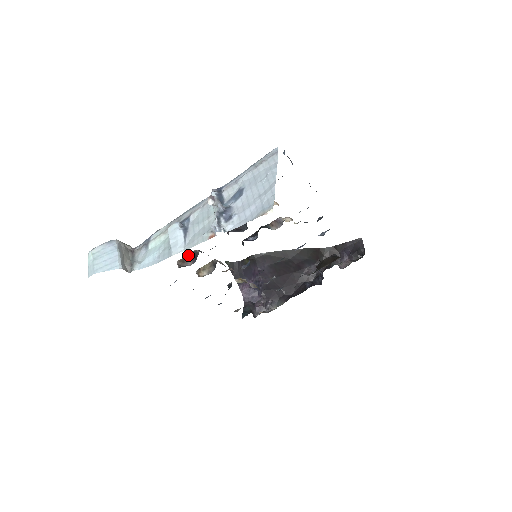
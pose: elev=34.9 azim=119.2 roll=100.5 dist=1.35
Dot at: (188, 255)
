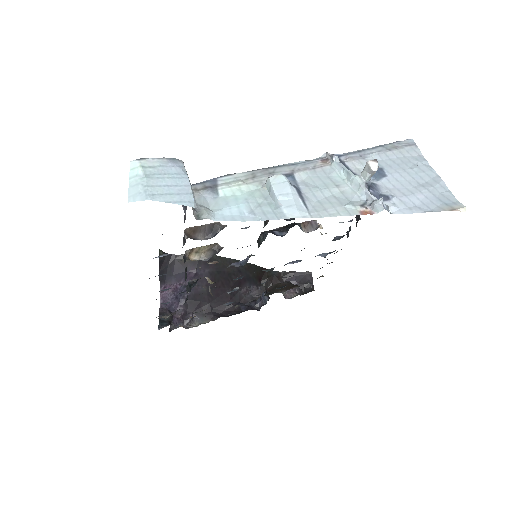
Dot at: (205, 225)
